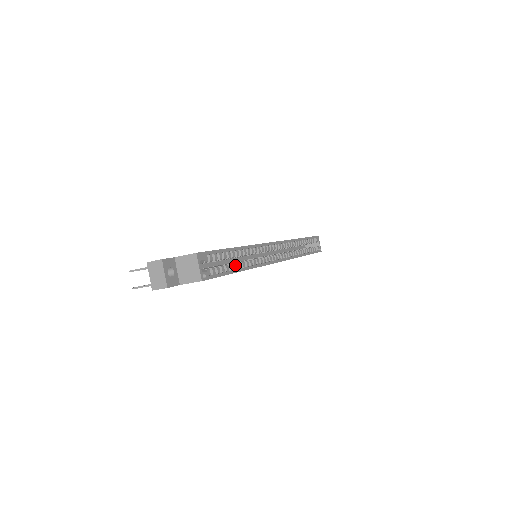
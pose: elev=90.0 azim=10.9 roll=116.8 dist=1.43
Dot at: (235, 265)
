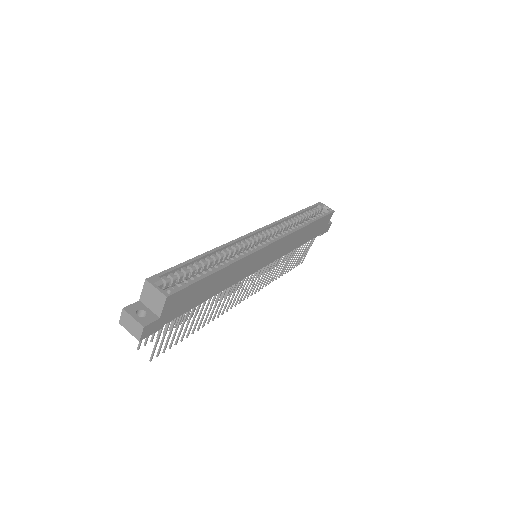
Dot at: (212, 268)
